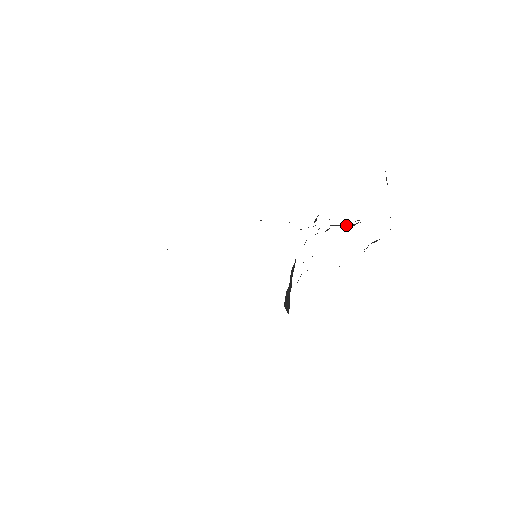
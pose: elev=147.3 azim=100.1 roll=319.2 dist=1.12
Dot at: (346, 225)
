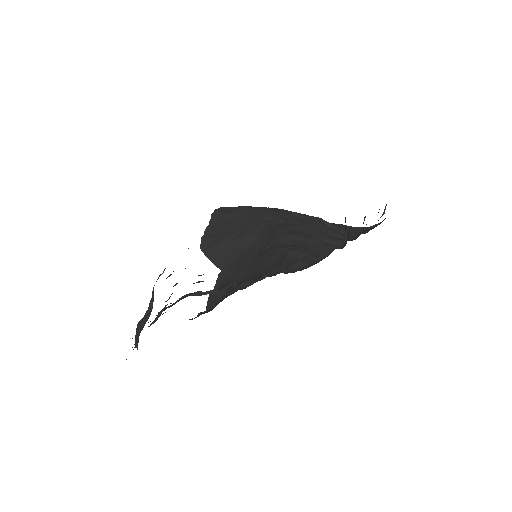
Dot at: (319, 219)
